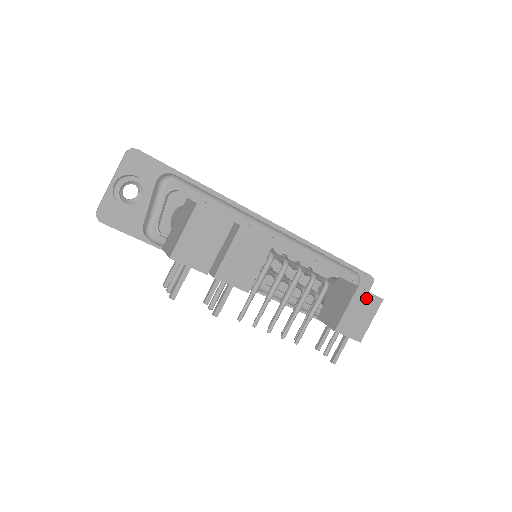
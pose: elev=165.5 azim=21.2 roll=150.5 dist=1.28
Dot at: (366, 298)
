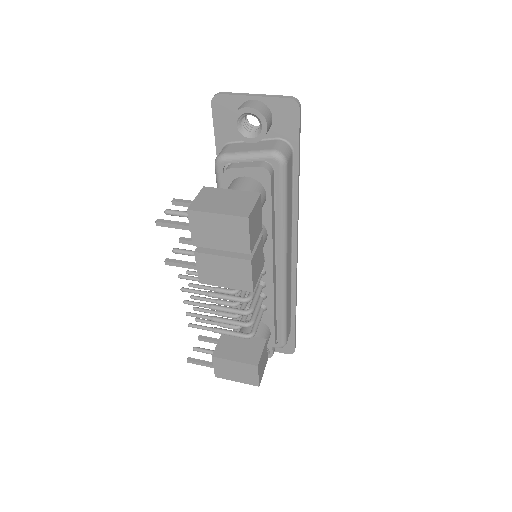
Dot at: (252, 374)
